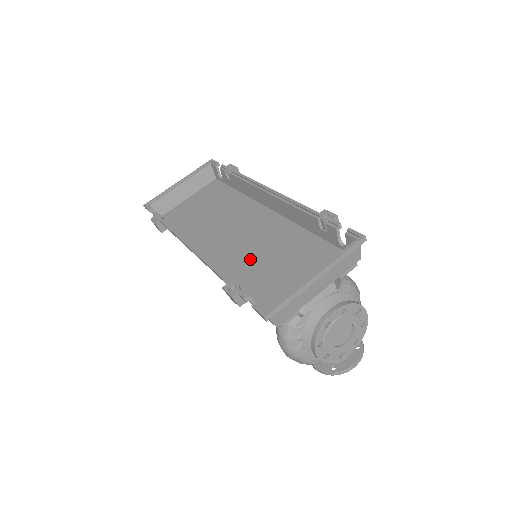
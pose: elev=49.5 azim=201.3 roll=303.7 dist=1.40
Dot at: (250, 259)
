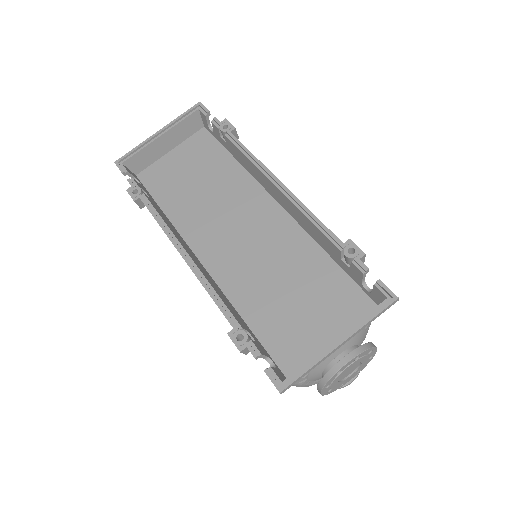
Dot at: (254, 277)
